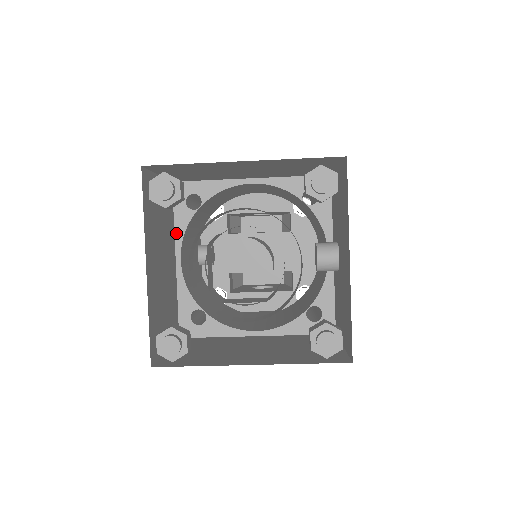
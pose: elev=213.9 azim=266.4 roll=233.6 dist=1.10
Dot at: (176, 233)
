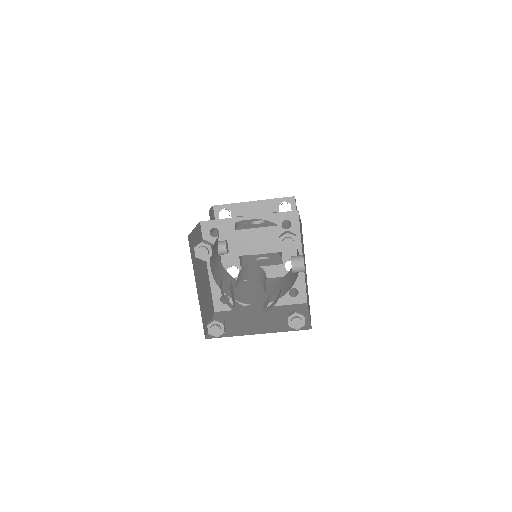
Dot at: occluded
